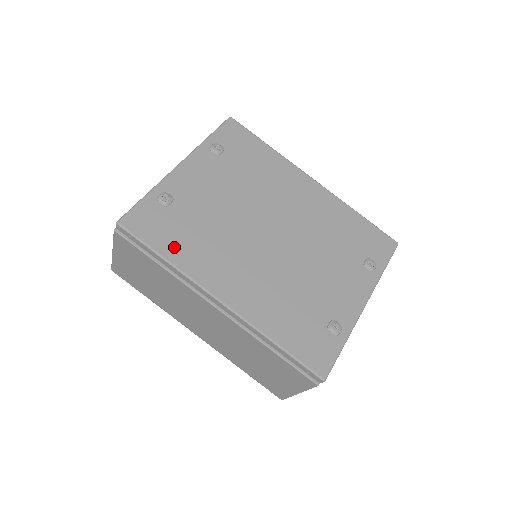
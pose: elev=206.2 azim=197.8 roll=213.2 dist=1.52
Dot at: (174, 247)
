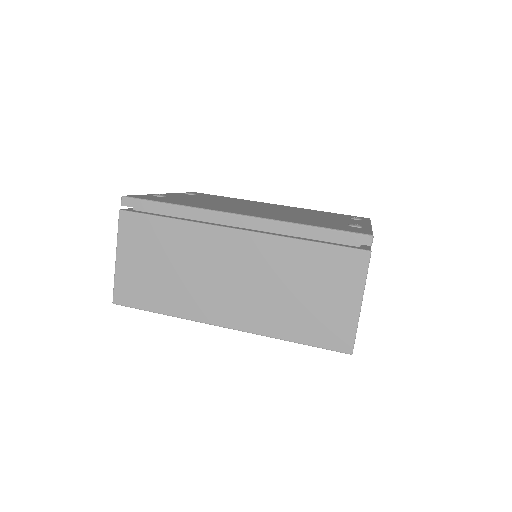
Dot at: (180, 203)
